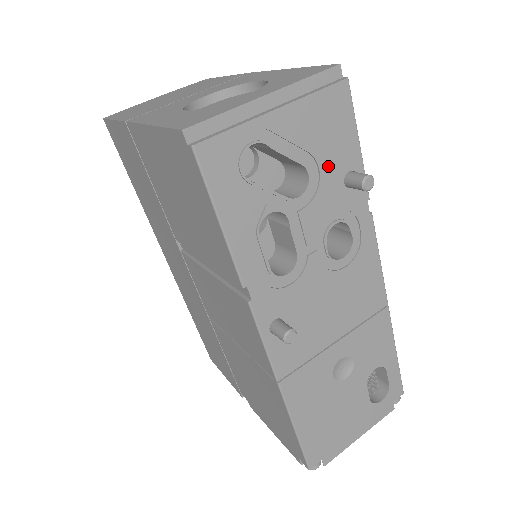
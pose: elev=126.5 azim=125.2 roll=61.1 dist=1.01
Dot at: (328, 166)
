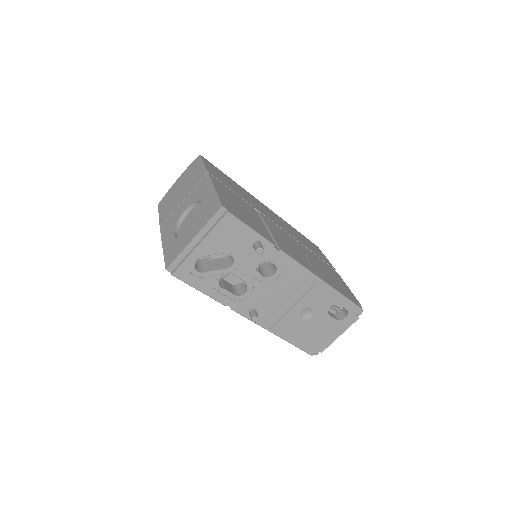
Dot at: (240, 247)
